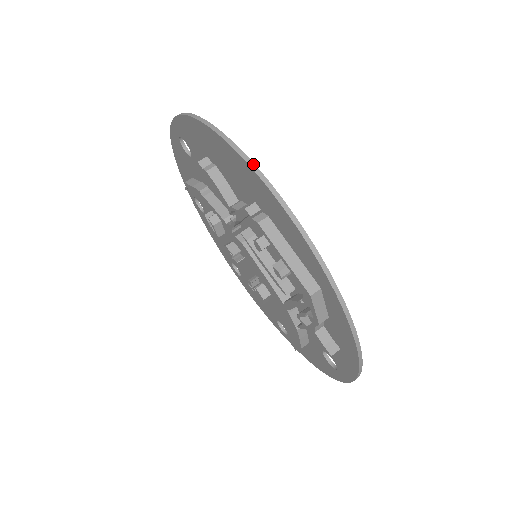
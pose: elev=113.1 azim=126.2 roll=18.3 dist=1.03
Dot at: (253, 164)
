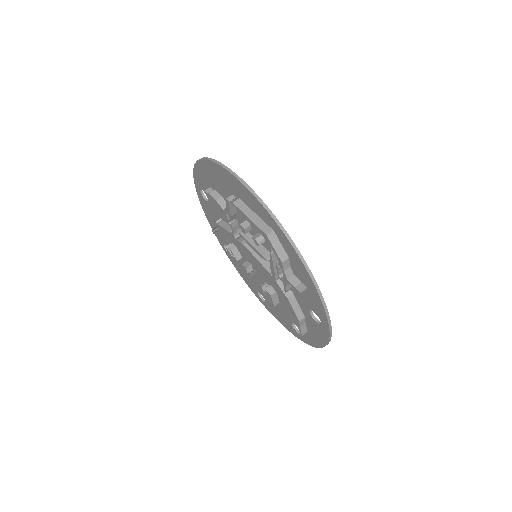
Dot at: (221, 164)
